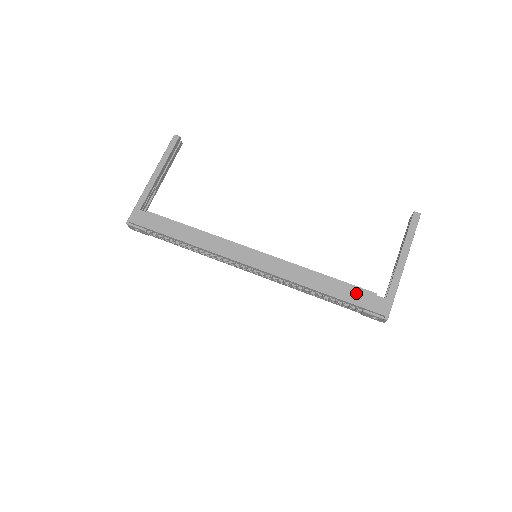
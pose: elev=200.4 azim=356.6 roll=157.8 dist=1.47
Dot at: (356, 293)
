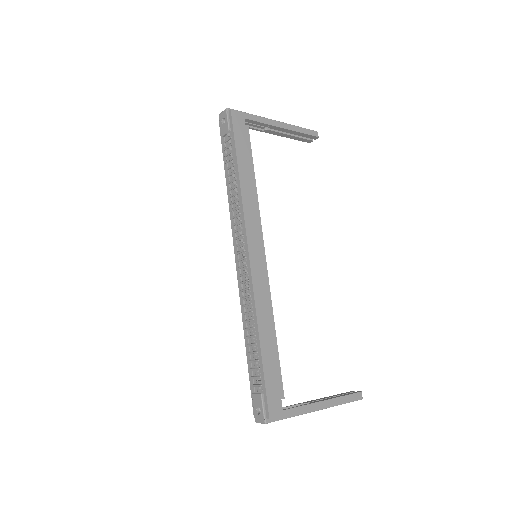
Dot at: (275, 376)
